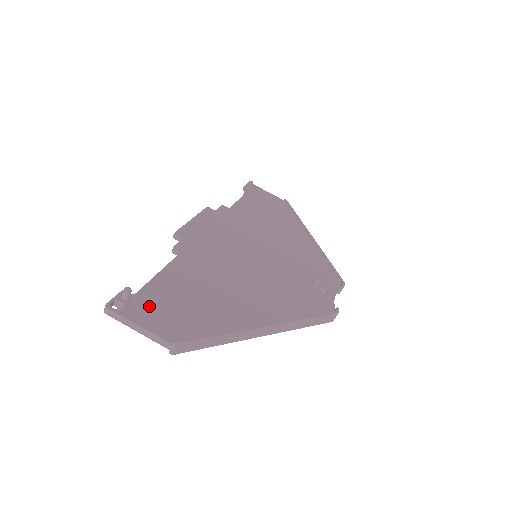
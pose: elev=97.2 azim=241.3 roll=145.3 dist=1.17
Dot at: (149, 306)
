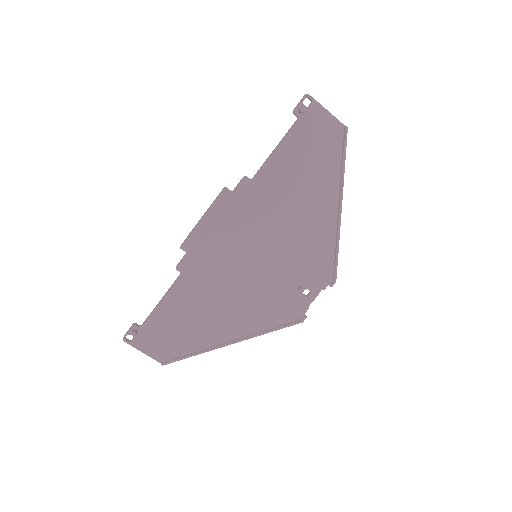
Dot at: (149, 336)
